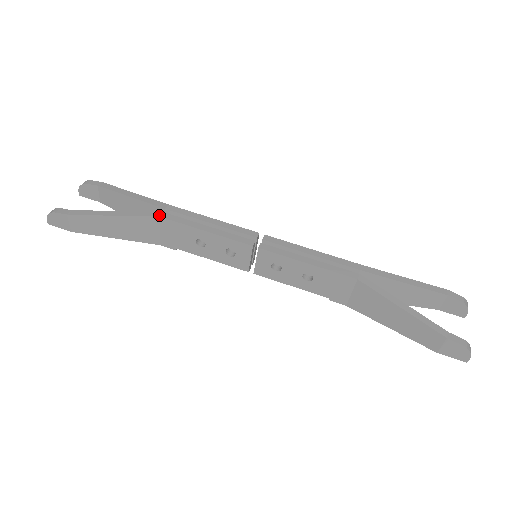
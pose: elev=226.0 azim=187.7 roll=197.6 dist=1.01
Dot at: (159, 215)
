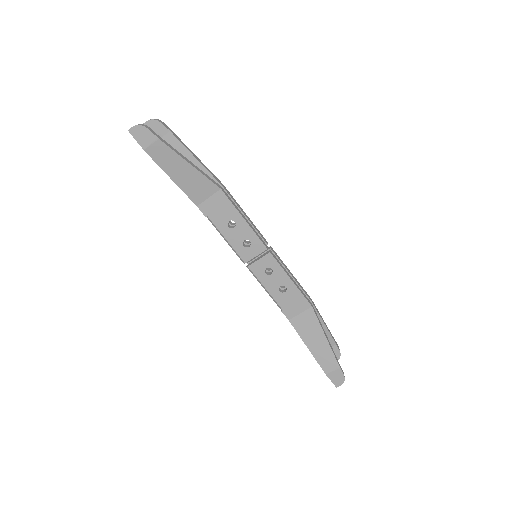
Dot at: (220, 187)
